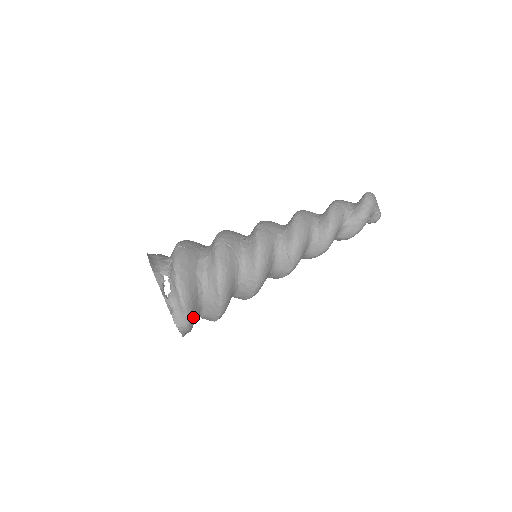
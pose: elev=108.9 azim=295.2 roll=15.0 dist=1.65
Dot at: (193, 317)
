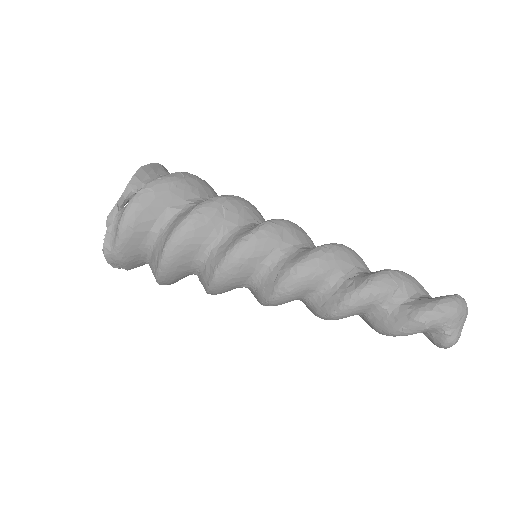
Dot at: (128, 251)
